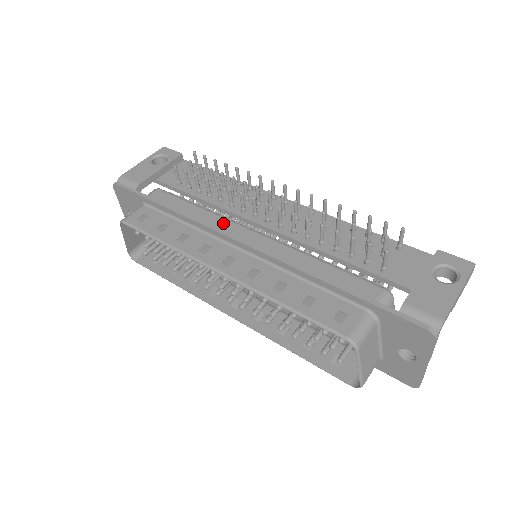
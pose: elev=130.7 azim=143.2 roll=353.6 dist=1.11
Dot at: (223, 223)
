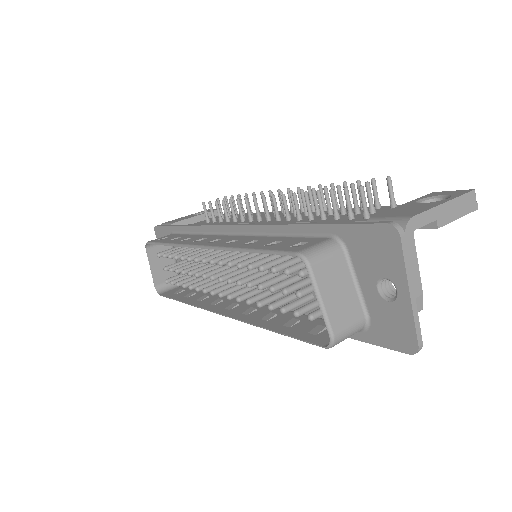
Dot at: occluded
